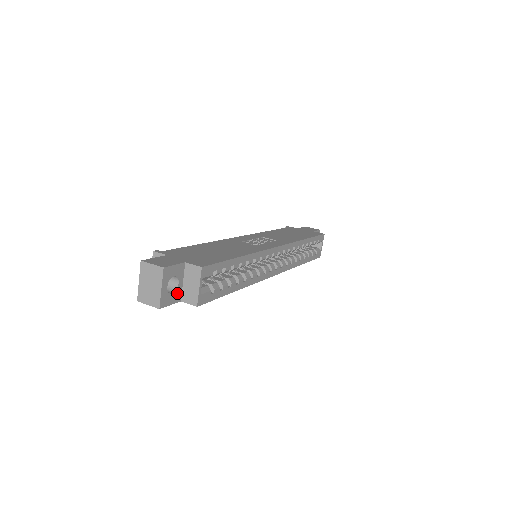
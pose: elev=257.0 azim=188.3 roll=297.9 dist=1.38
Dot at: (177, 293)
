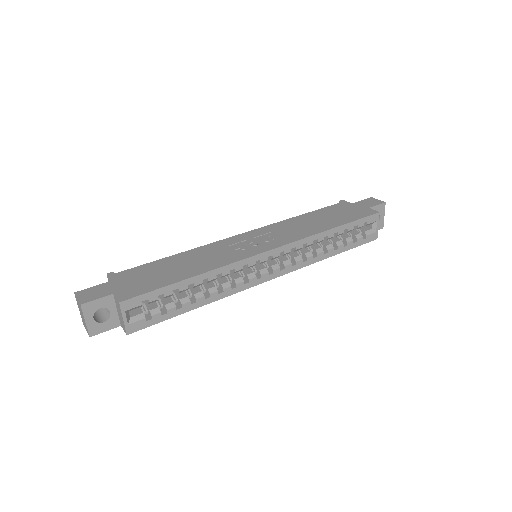
Dot at: (112, 320)
